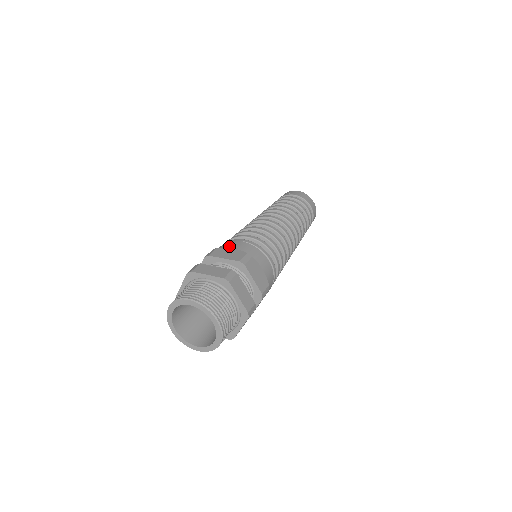
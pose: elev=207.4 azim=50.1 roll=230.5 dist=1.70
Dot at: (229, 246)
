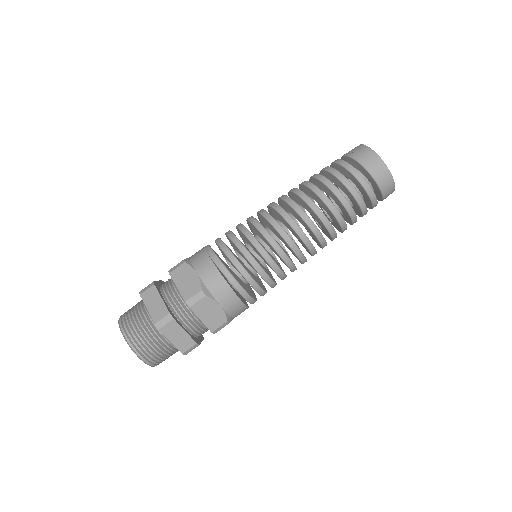
Dot at: (197, 265)
